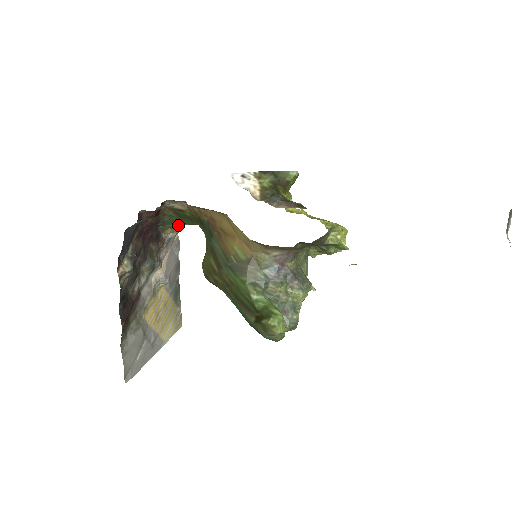
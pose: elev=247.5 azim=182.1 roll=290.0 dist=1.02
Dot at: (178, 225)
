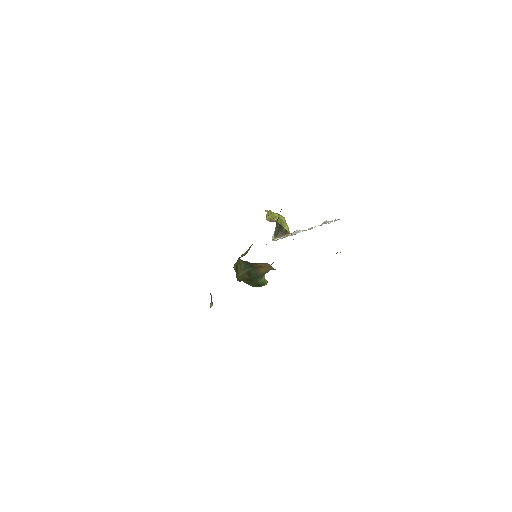
Dot at: occluded
